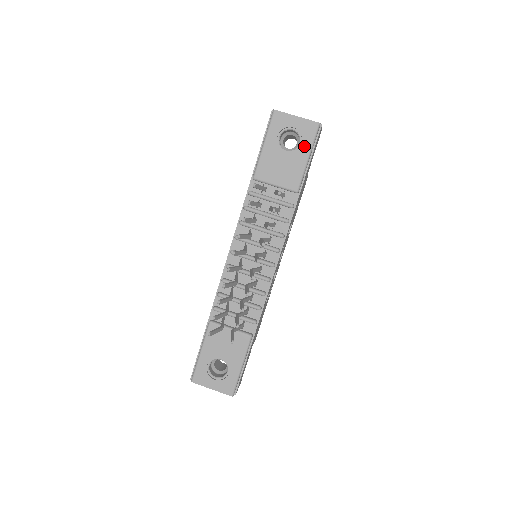
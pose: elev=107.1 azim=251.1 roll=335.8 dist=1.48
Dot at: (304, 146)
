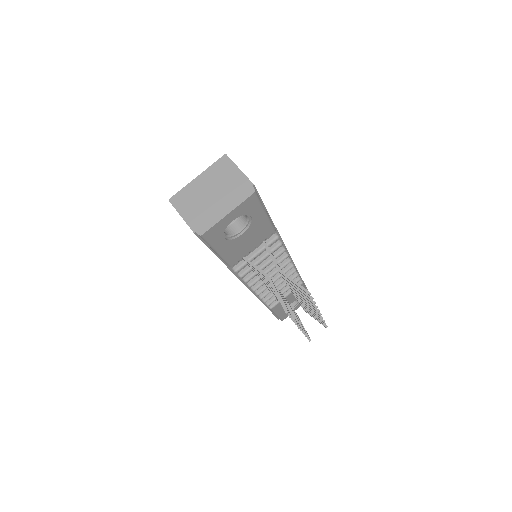
Dot at: (256, 215)
